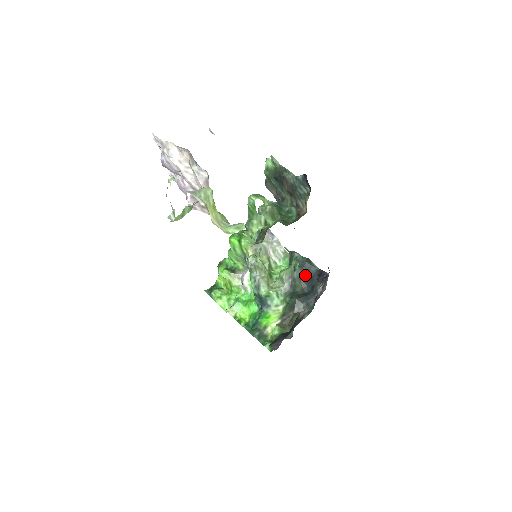
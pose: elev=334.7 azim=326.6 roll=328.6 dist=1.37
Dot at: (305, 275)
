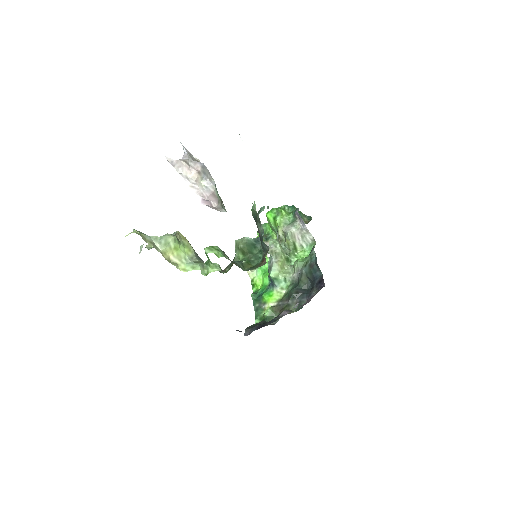
Dot at: (311, 275)
